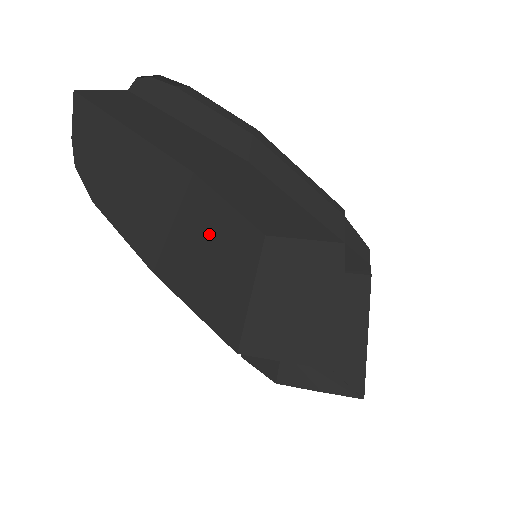
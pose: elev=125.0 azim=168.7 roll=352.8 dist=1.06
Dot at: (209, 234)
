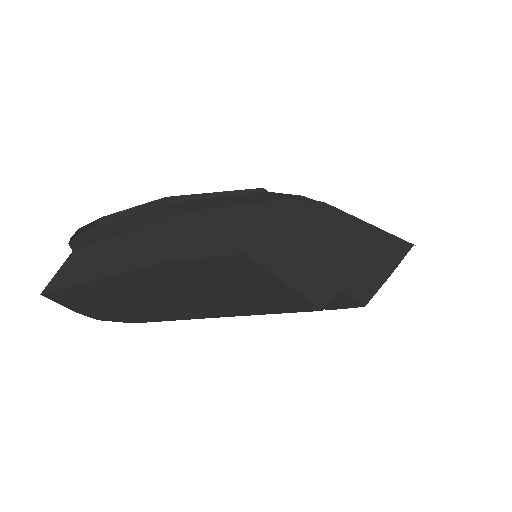
Dot at: (216, 278)
